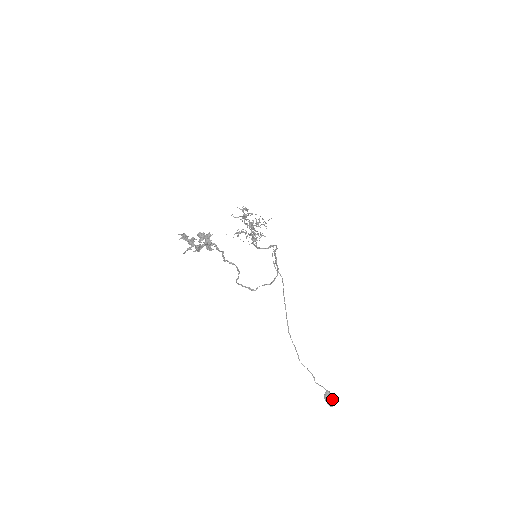
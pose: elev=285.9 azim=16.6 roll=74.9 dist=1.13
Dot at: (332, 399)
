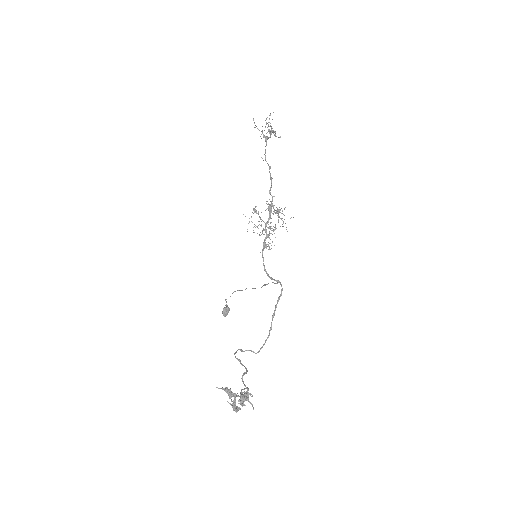
Dot at: occluded
